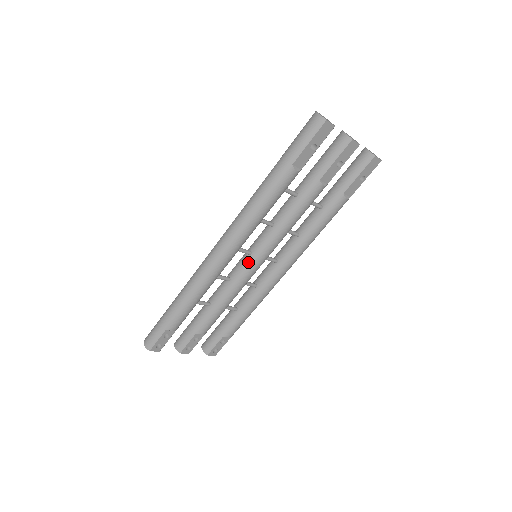
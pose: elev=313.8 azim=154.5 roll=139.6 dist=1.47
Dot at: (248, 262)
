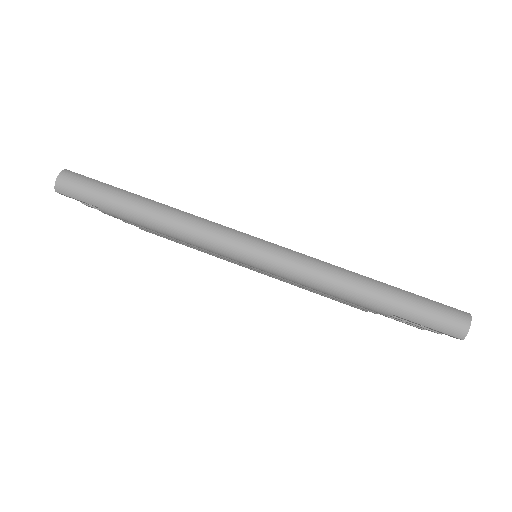
Dot at: occluded
